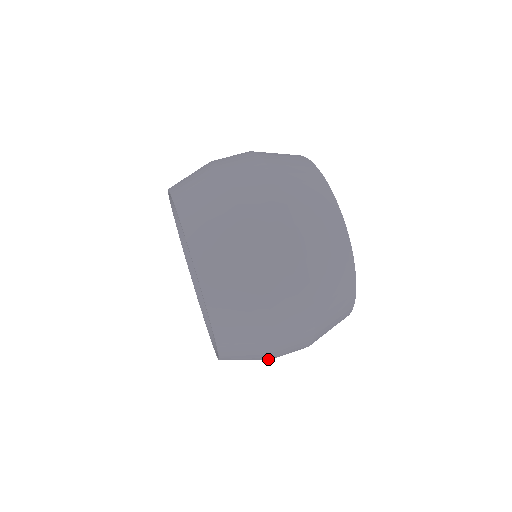
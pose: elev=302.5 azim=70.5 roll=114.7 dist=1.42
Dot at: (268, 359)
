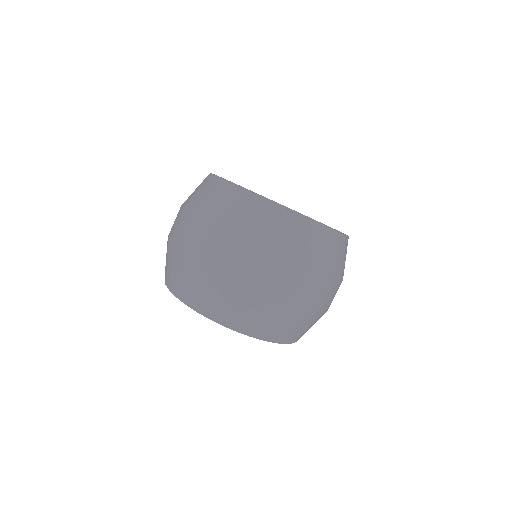
Dot at: occluded
